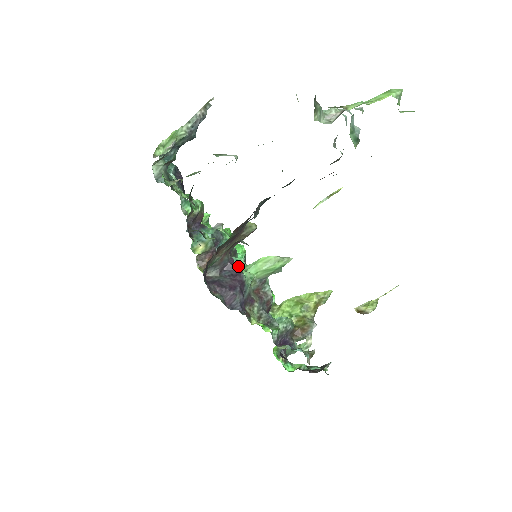
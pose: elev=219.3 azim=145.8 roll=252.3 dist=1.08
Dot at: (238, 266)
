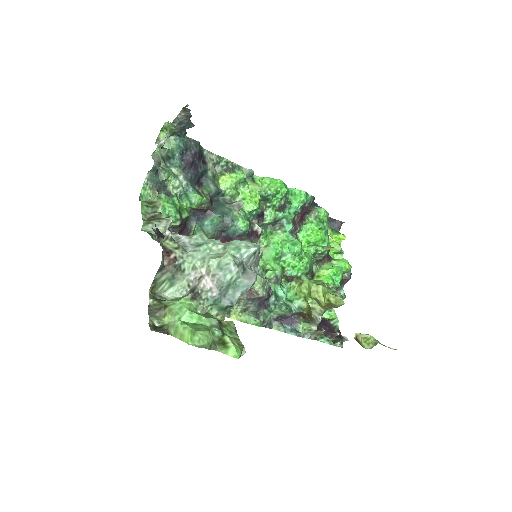
Dot at: occluded
